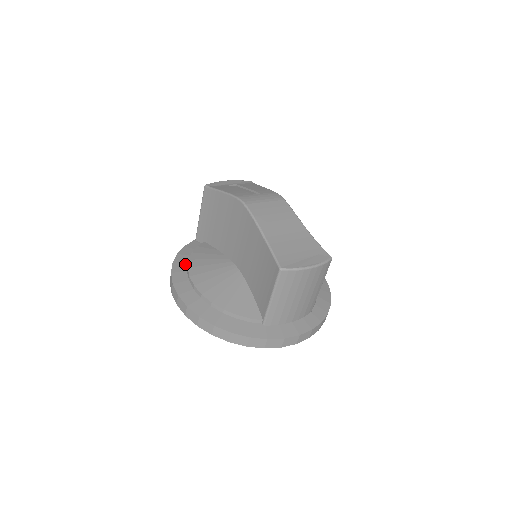
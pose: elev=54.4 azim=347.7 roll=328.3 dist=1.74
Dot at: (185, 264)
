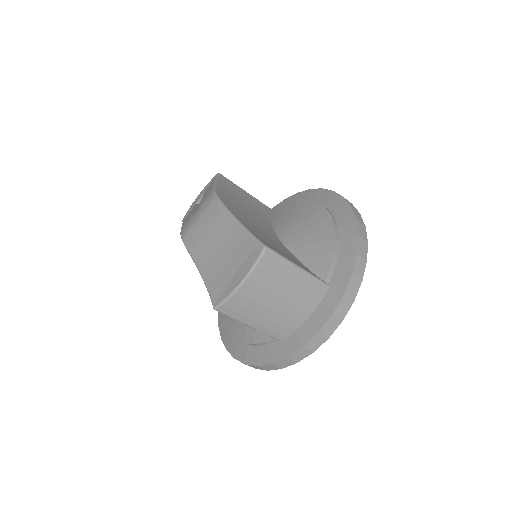
Dot at: occluded
